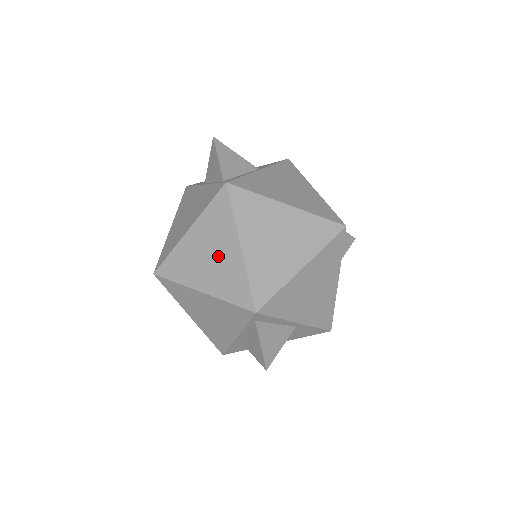
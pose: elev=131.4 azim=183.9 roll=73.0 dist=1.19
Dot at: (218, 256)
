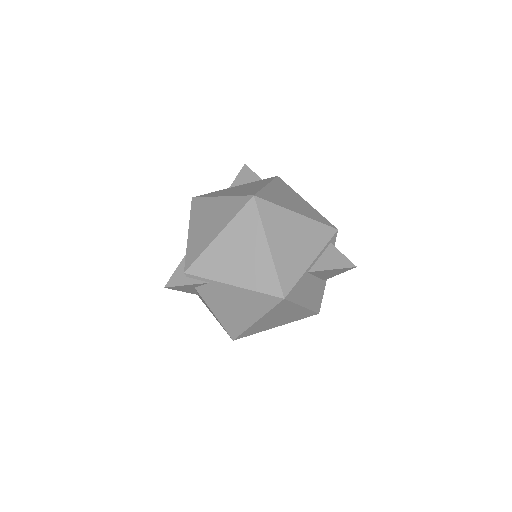
Dot at: (296, 201)
